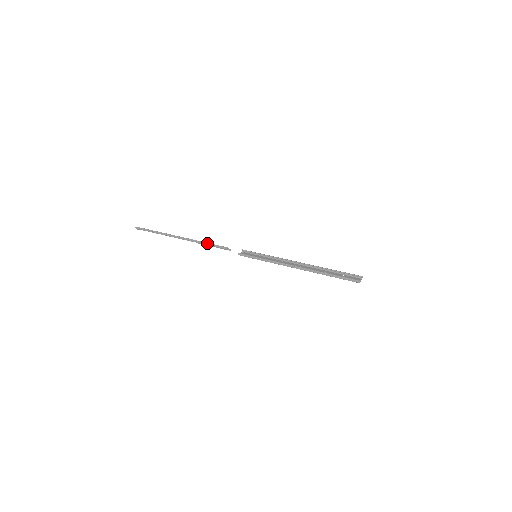
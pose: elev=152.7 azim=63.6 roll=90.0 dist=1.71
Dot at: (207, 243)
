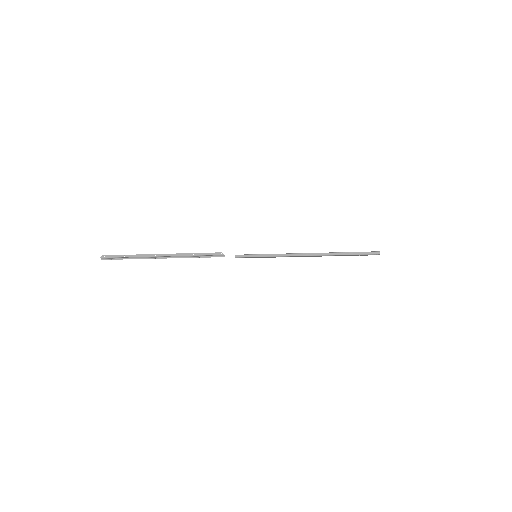
Dot at: (196, 253)
